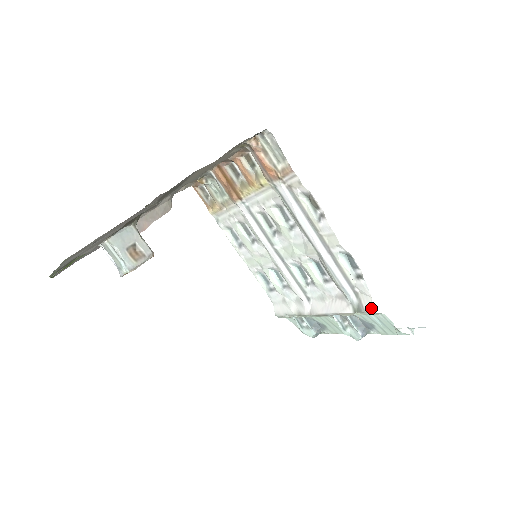
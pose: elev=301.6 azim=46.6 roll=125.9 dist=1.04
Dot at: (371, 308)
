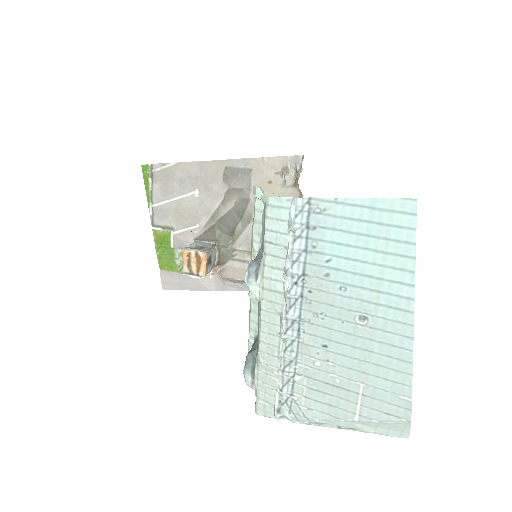
Dot at: occluded
